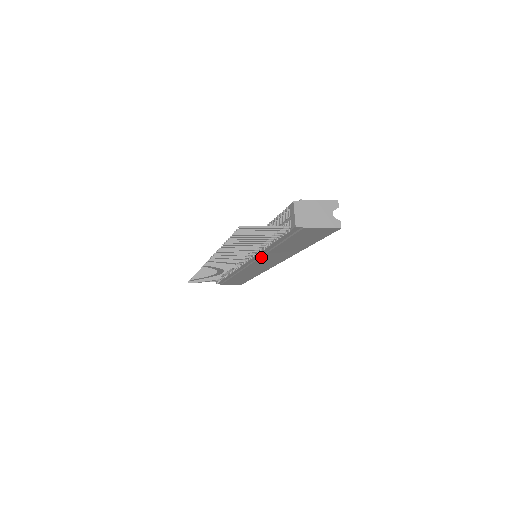
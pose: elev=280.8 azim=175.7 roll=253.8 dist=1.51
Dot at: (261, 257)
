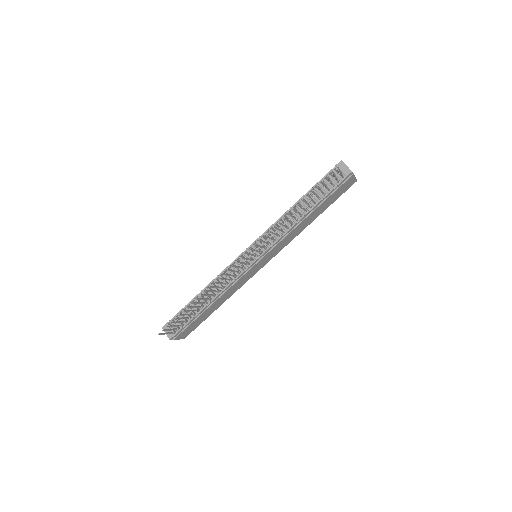
Dot at: (285, 237)
